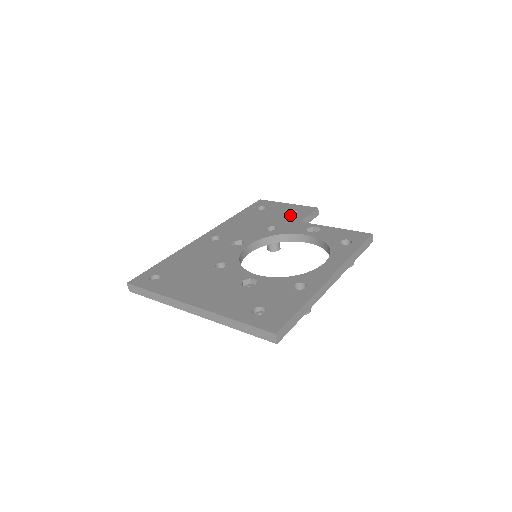
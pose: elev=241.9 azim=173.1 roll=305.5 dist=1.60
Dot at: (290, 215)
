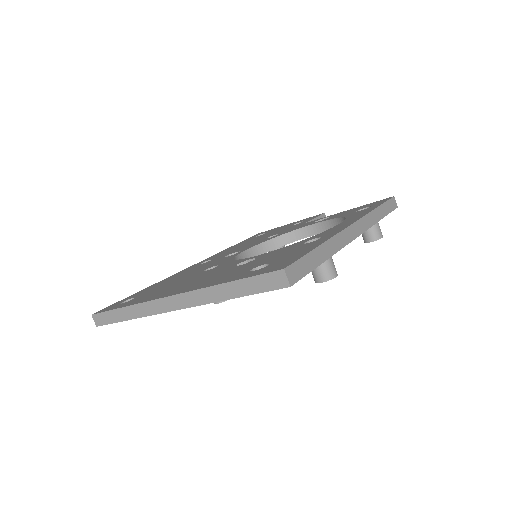
Dot at: (293, 225)
